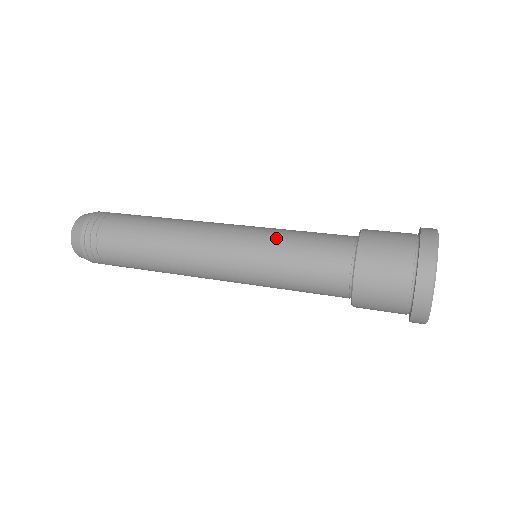
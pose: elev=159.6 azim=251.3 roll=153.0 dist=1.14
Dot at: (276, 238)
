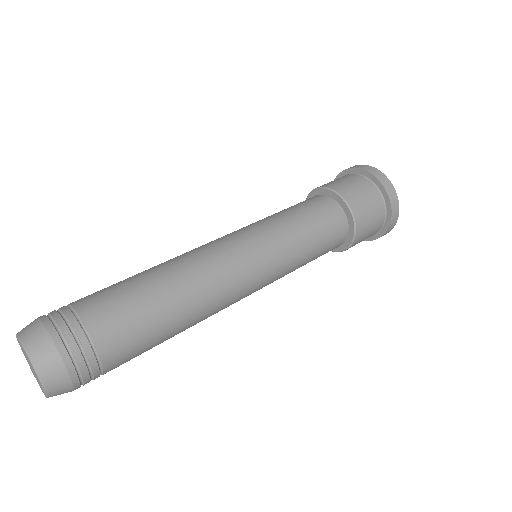
Dot at: (280, 223)
